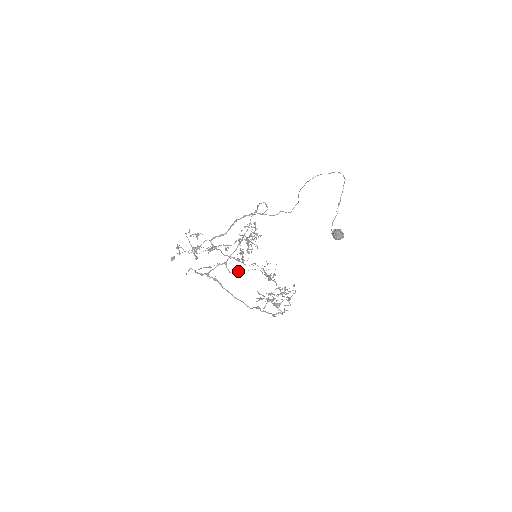
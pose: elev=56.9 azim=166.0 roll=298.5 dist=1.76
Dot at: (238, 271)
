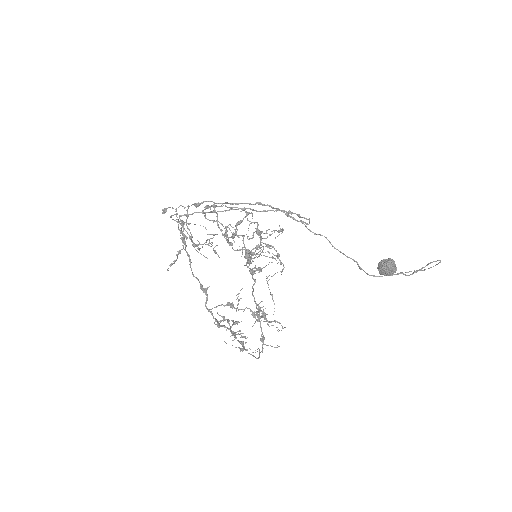
Dot at: occluded
